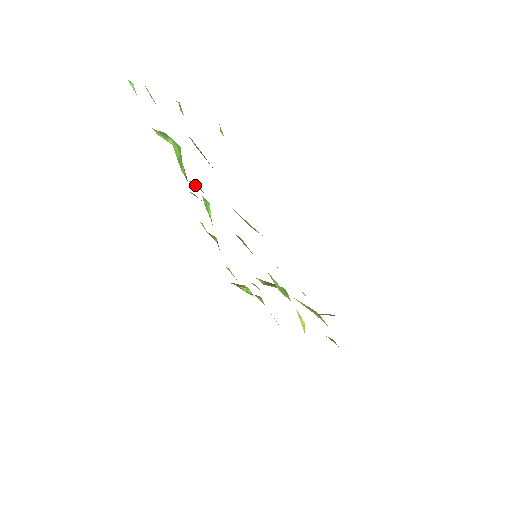
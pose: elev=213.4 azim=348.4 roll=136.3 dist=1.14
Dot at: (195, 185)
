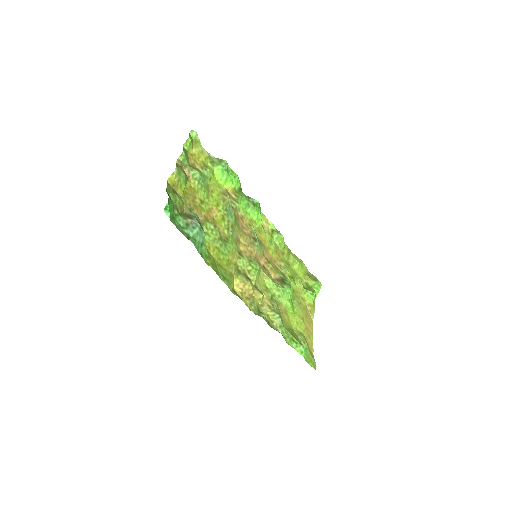
Dot at: (236, 197)
